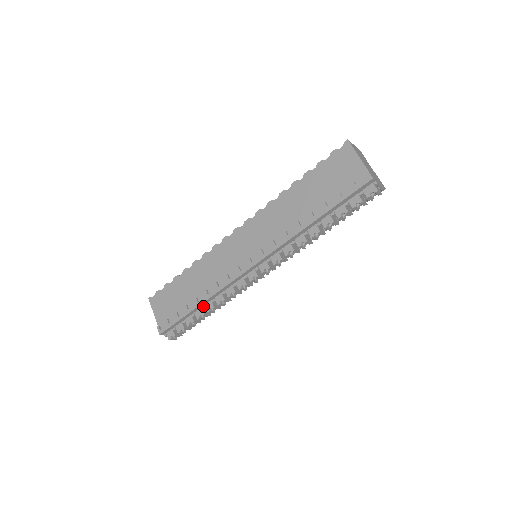
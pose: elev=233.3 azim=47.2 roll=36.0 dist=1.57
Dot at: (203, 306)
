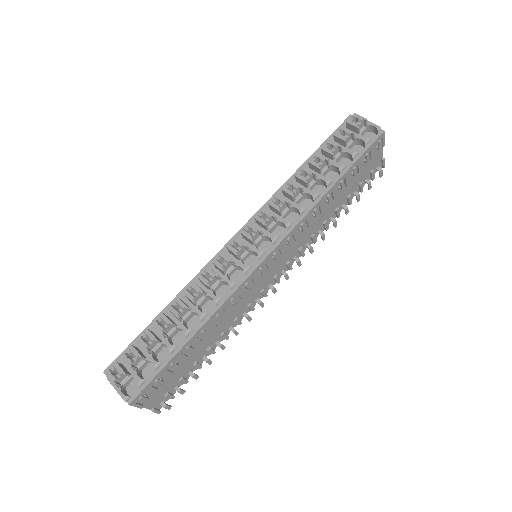
Dot at: (171, 313)
